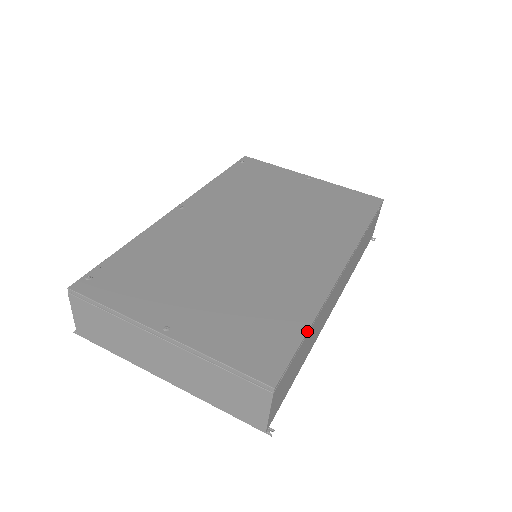
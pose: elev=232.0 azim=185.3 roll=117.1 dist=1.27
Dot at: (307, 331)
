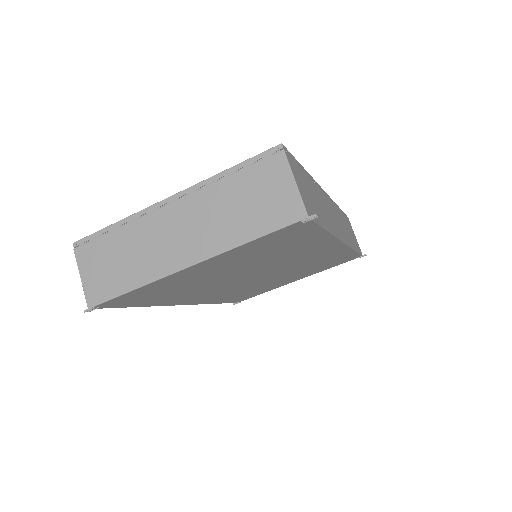
Dot at: (303, 167)
